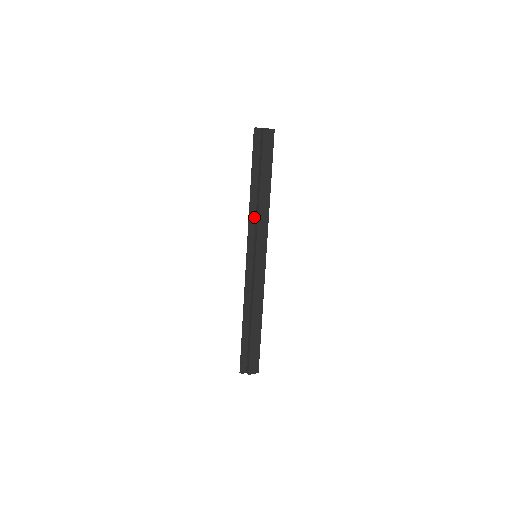
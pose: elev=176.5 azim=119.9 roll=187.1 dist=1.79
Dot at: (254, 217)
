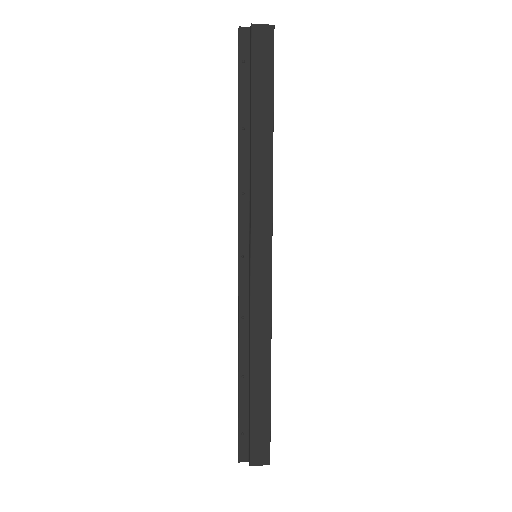
Dot at: (247, 186)
